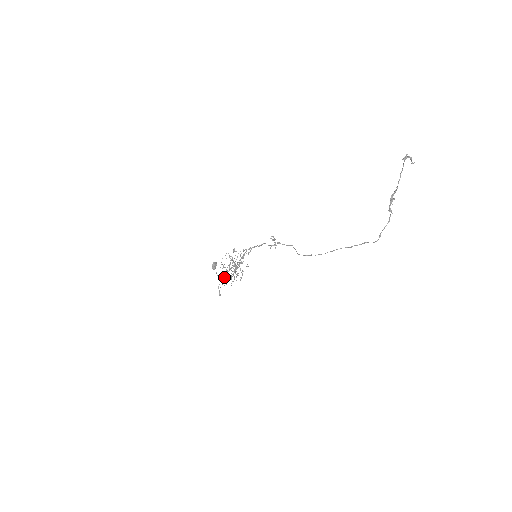
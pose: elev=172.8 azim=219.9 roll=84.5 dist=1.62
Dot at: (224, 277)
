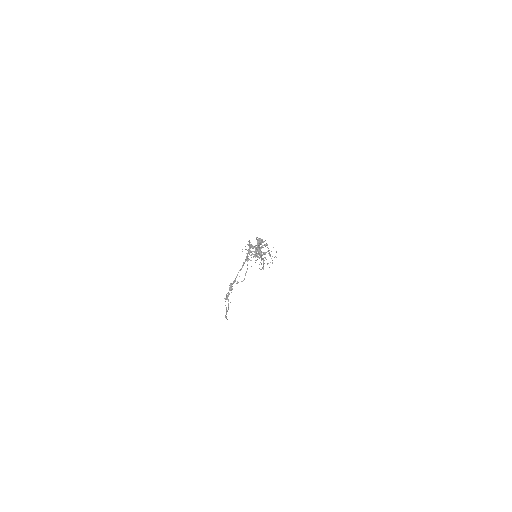
Dot at: (248, 260)
